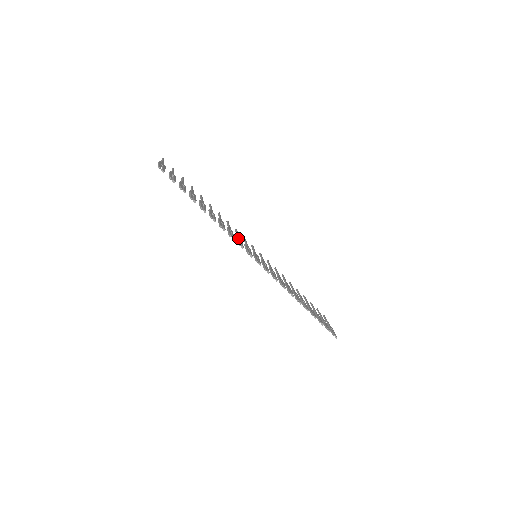
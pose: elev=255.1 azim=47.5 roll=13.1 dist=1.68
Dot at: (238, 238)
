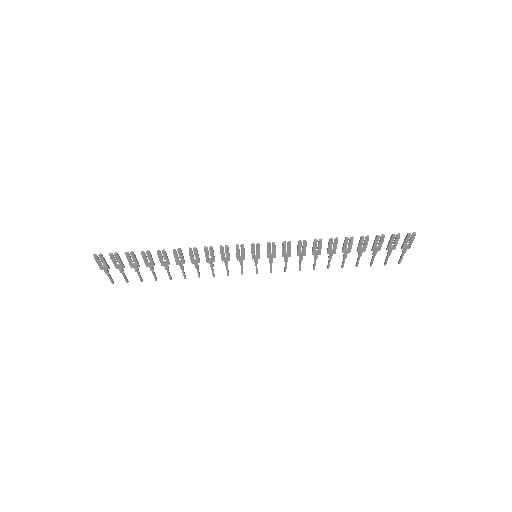
Dot at: (222, 256)
